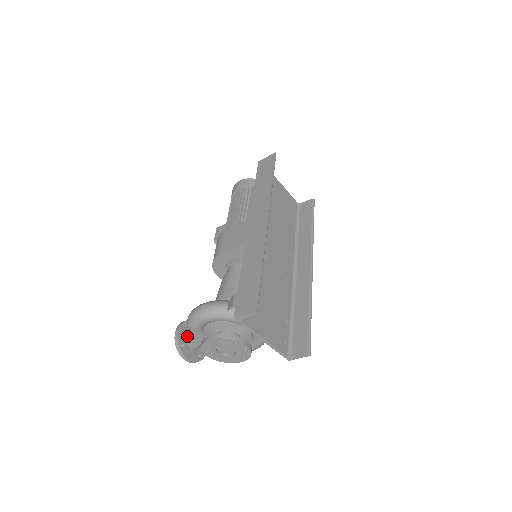
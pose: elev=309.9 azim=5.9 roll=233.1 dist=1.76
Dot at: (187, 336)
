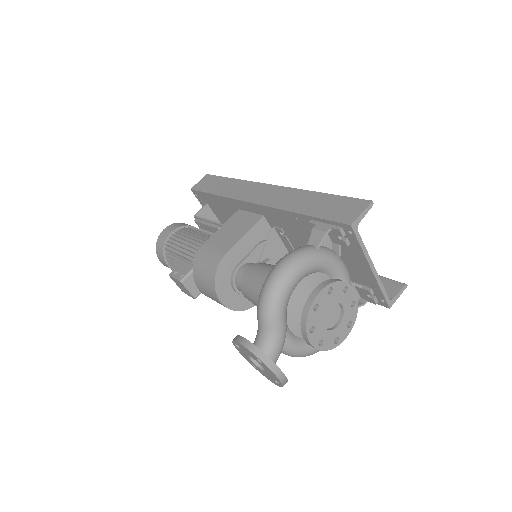
Dot at: occluded
